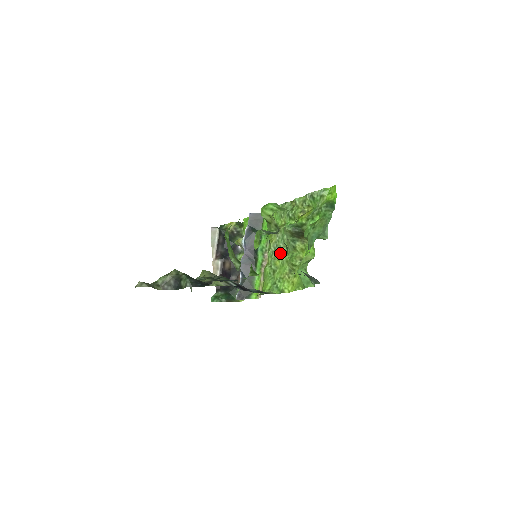
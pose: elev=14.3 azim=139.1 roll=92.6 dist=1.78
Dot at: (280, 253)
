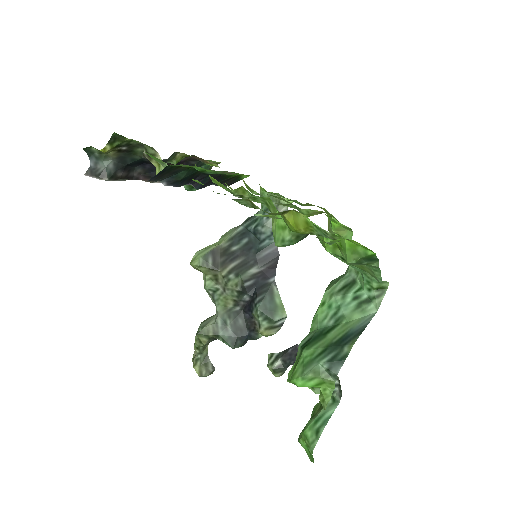
Dot at: occluded
